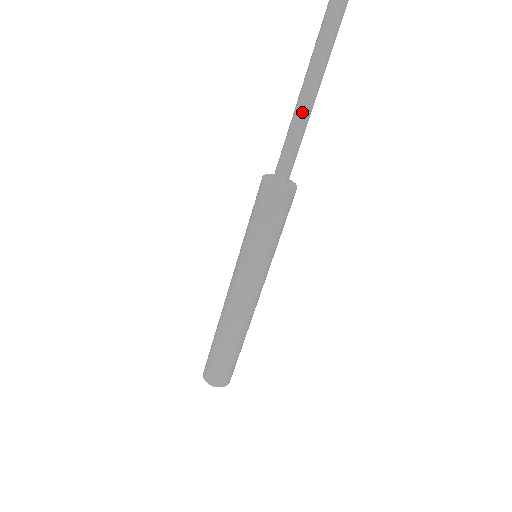
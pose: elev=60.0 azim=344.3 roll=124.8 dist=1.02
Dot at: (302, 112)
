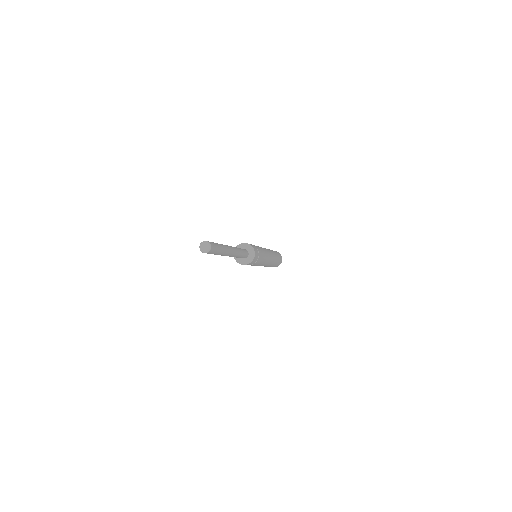
Dot at: occluded
